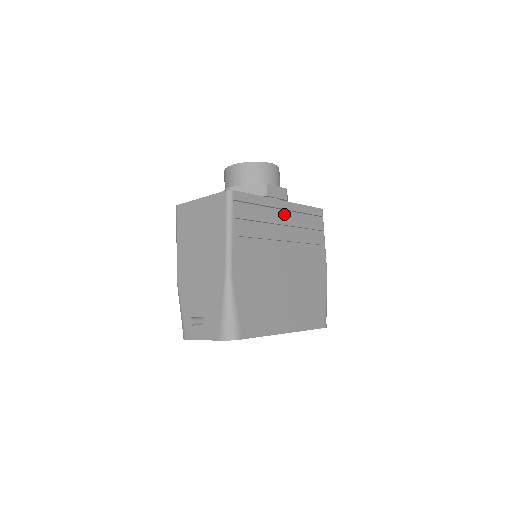
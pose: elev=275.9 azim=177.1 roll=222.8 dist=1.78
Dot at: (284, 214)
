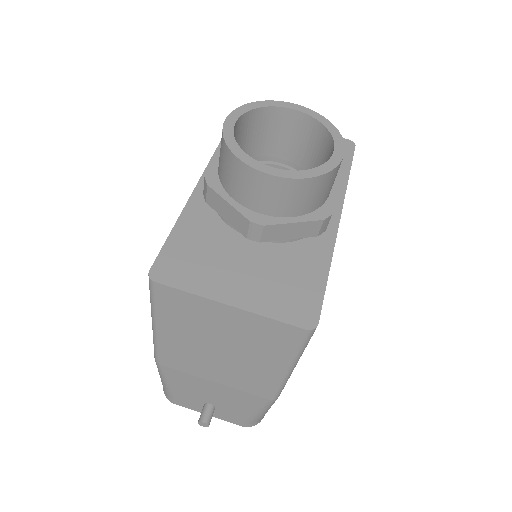
Dot at: occluded
